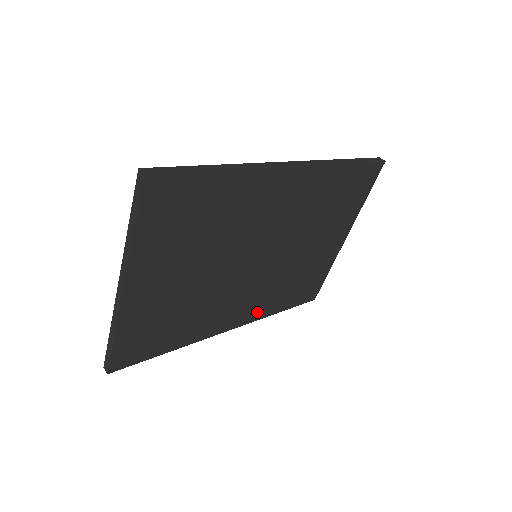
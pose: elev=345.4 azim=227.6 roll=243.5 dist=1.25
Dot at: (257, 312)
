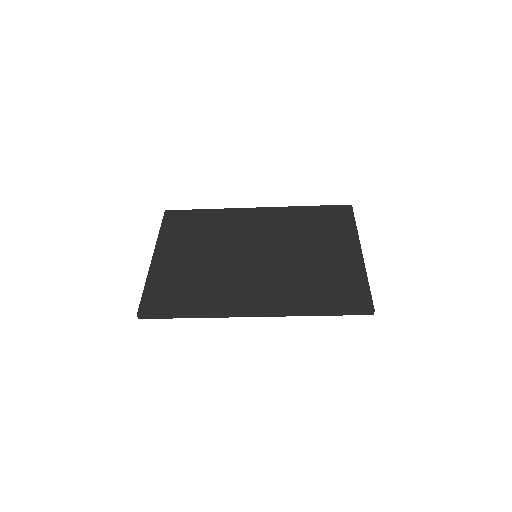
Dot at: (282, 303)
